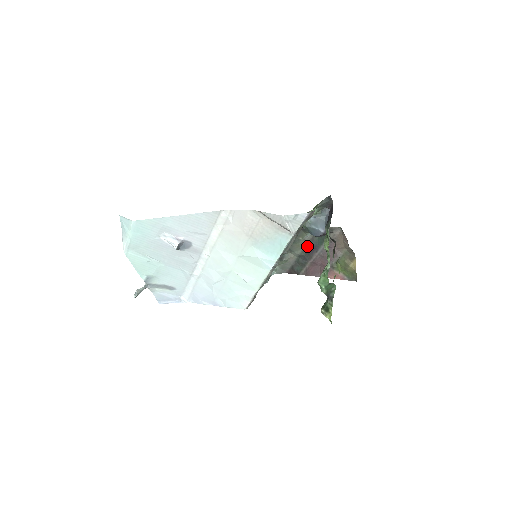
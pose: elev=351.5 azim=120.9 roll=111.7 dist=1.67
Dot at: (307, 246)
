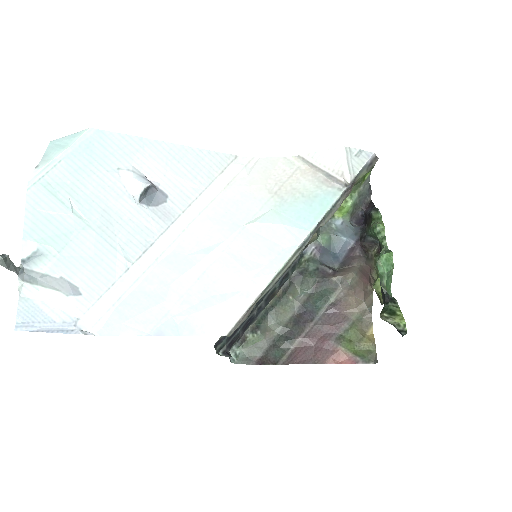
Dot at: (297, 313)
